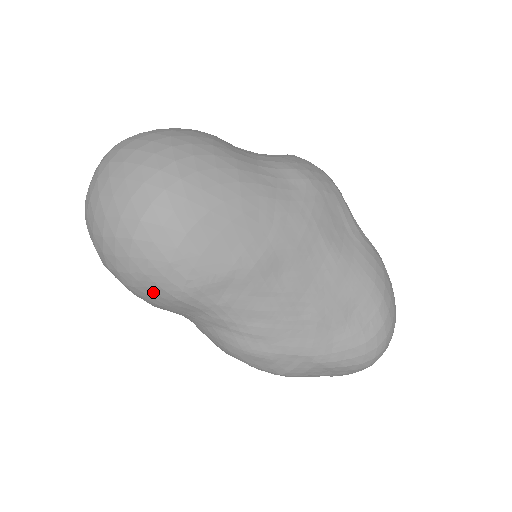
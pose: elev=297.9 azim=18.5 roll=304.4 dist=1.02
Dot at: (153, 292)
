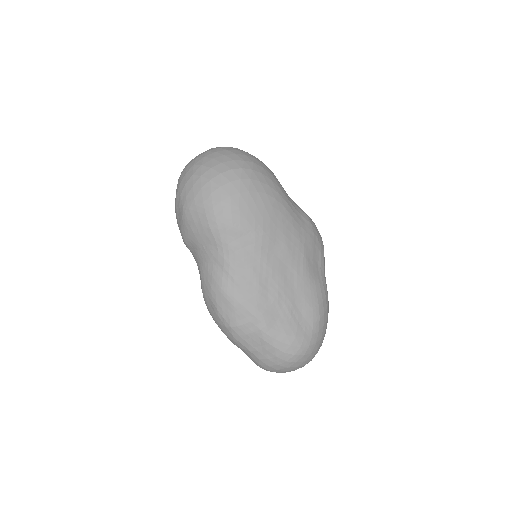
Dot at: (198, 217)
